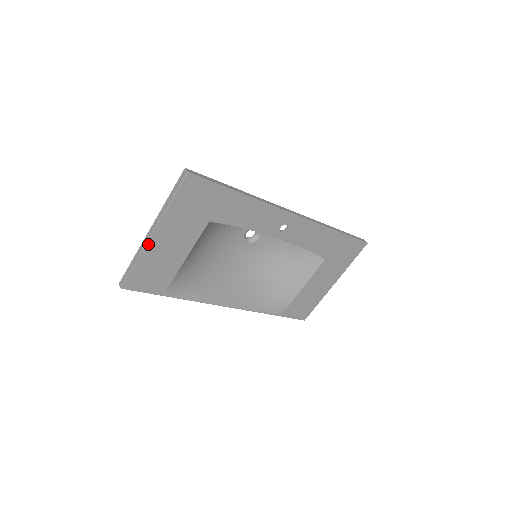
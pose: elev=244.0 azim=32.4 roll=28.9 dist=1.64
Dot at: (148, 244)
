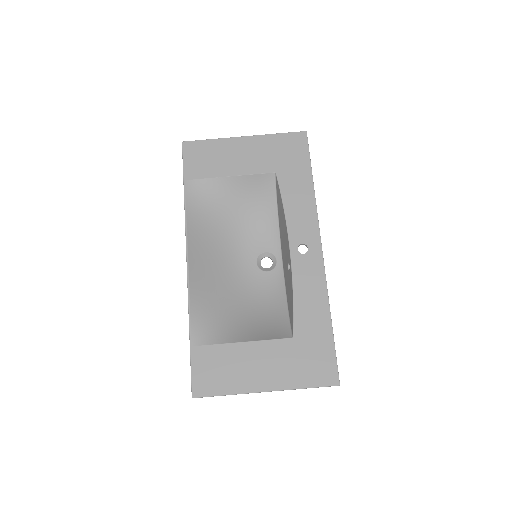
Dot at: (234, 139)
